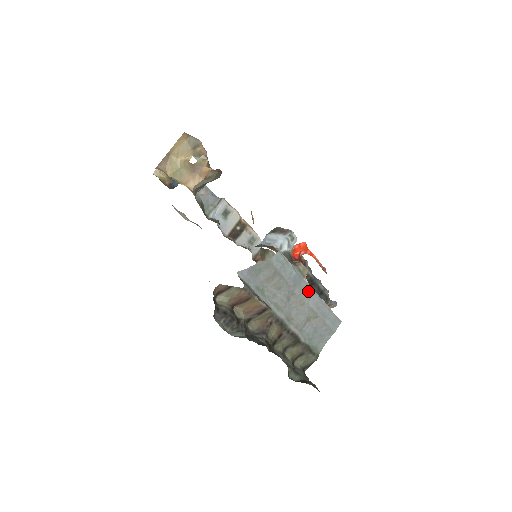
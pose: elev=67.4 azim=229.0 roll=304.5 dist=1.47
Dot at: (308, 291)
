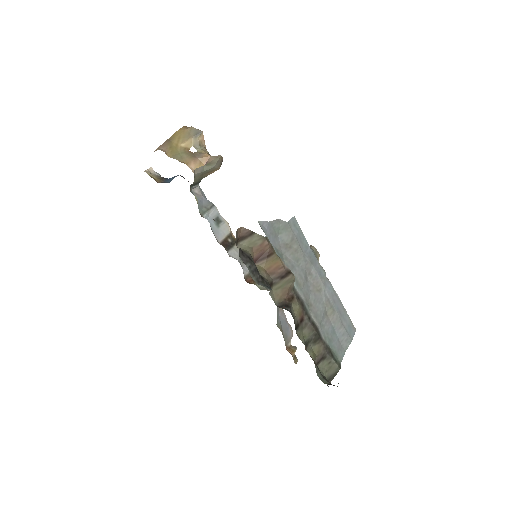
Dot at: (323, 276)
